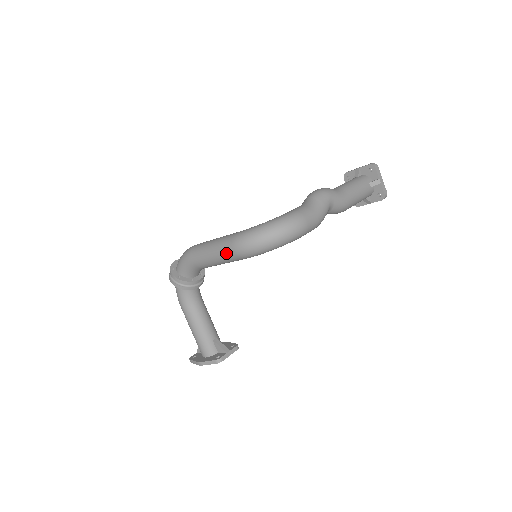
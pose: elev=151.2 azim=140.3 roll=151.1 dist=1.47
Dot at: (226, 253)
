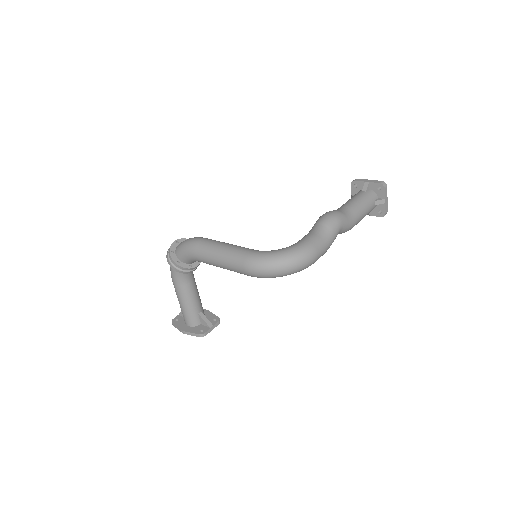
Dot at: (235, 268)
